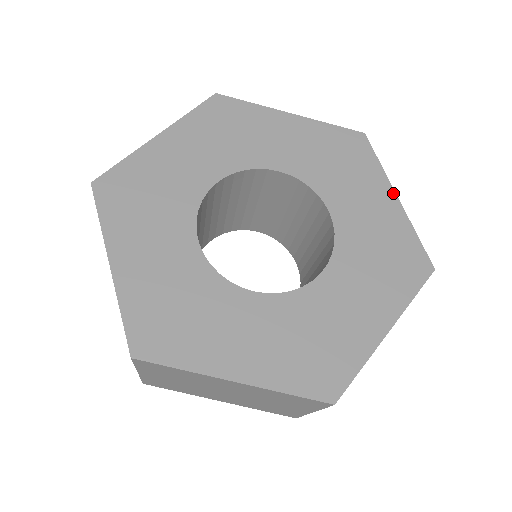
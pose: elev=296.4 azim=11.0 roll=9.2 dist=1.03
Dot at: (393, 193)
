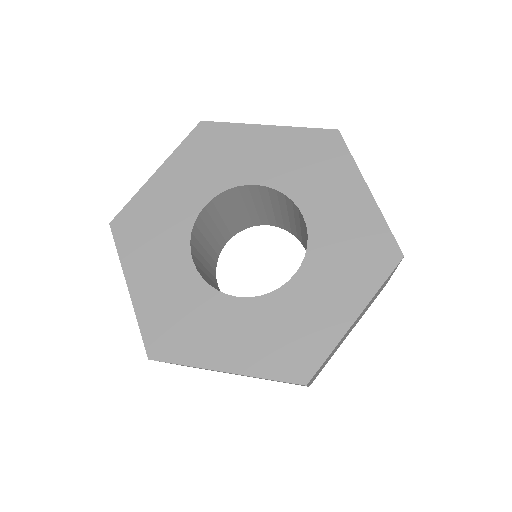
Dot at: (357, 313)
